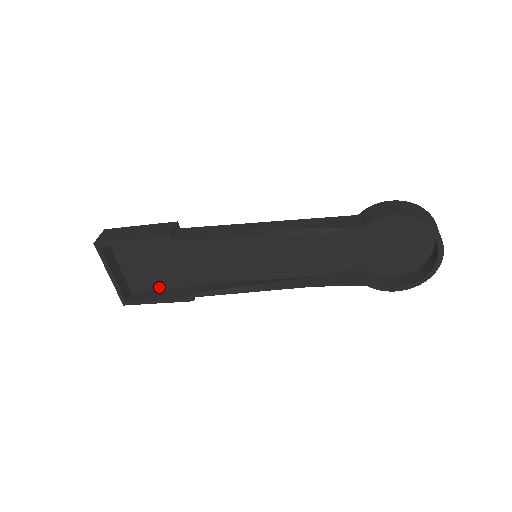
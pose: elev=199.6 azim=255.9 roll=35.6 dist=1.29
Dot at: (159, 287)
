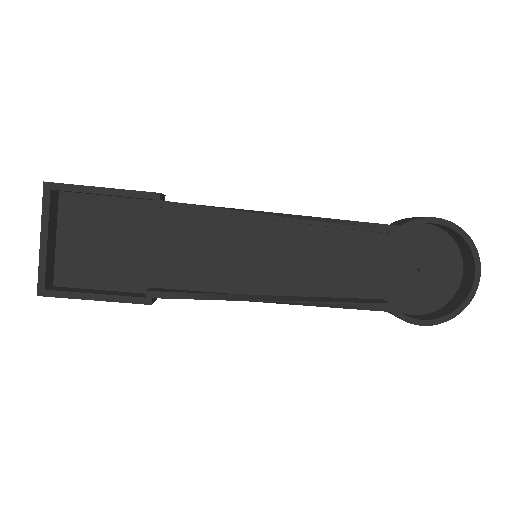
Dot at: (101, 284)
